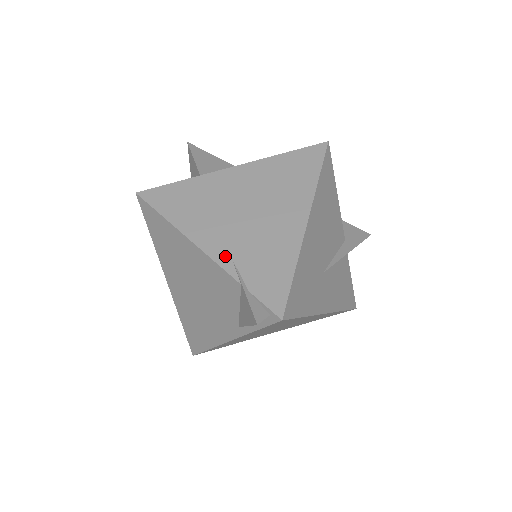
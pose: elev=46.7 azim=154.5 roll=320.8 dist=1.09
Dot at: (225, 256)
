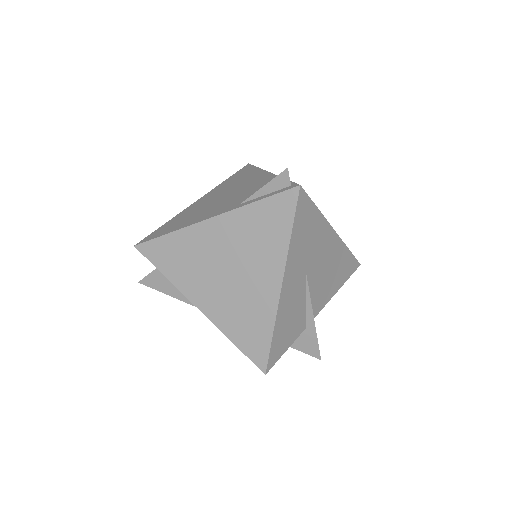
Dot at: occluded
